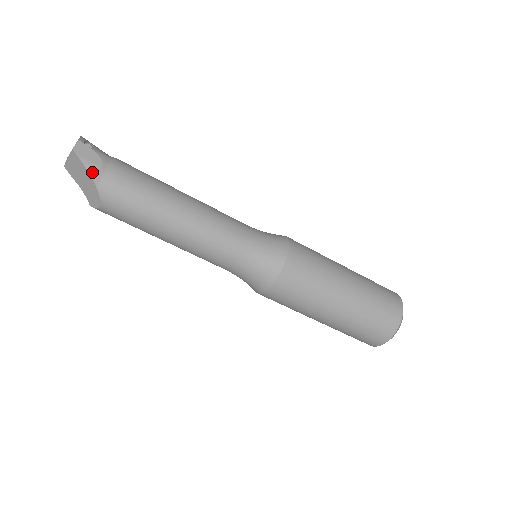
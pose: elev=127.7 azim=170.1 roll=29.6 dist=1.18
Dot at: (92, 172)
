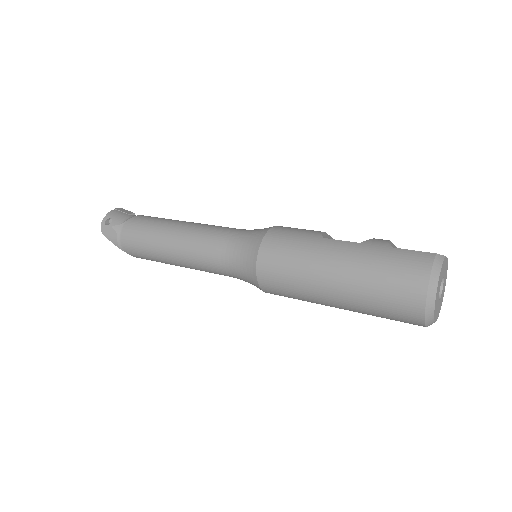
Dot at: (115, 243)
